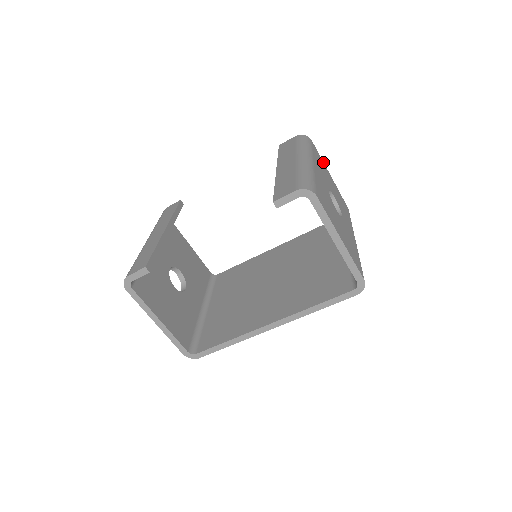
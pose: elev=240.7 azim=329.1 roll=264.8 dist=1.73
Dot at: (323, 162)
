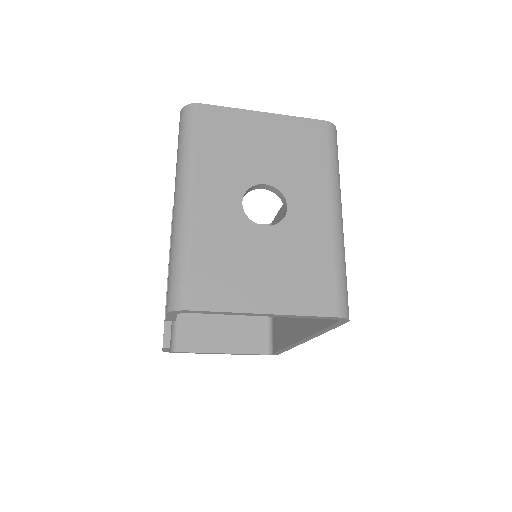
Dot at: (239, 110)
